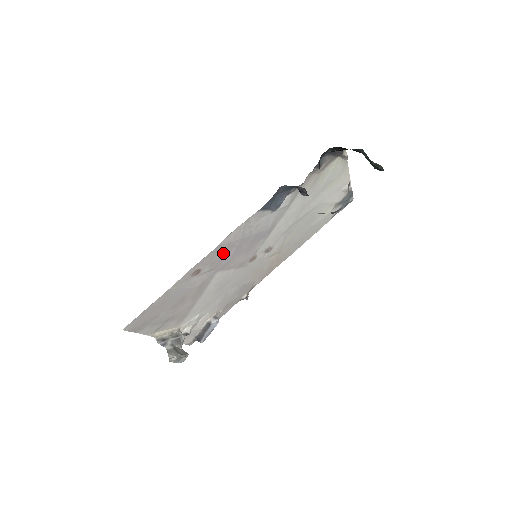
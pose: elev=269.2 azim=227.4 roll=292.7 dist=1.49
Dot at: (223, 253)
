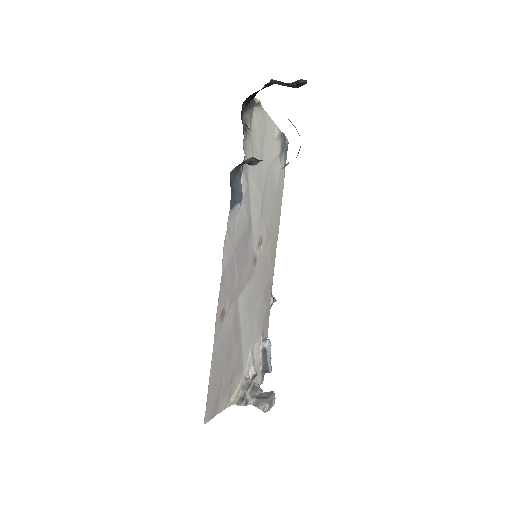
Dot at: (230, 277)
